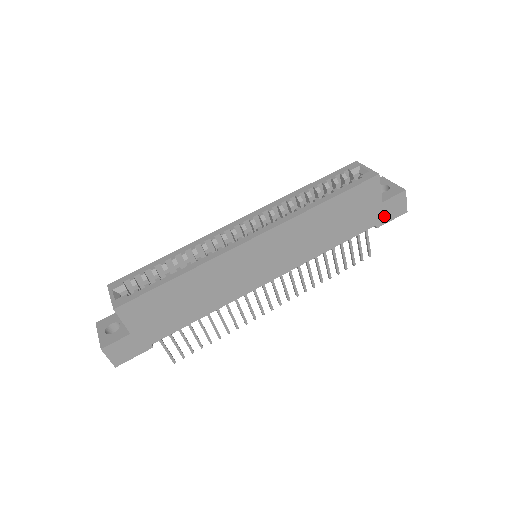
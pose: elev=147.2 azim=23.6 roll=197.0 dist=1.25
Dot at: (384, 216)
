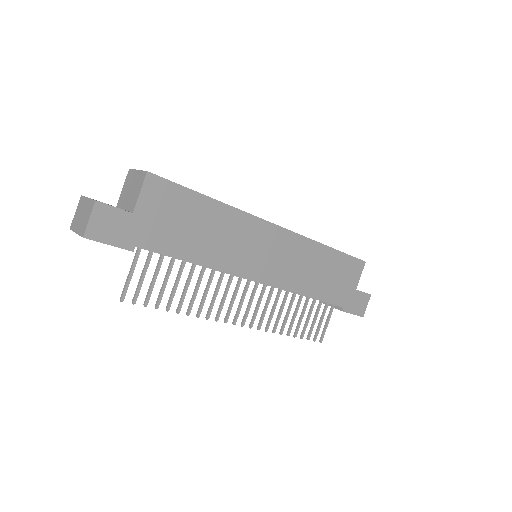
Dot at: (351, 304)
